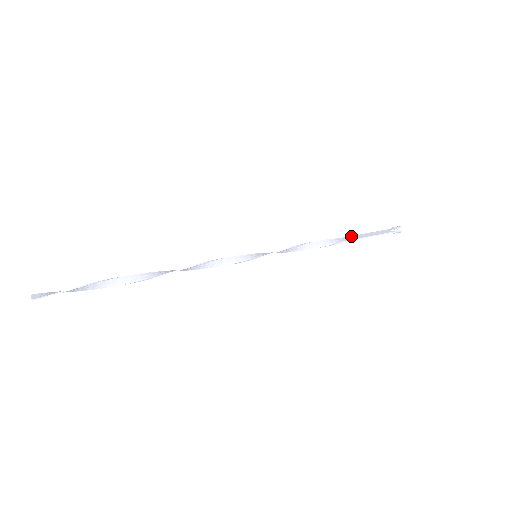
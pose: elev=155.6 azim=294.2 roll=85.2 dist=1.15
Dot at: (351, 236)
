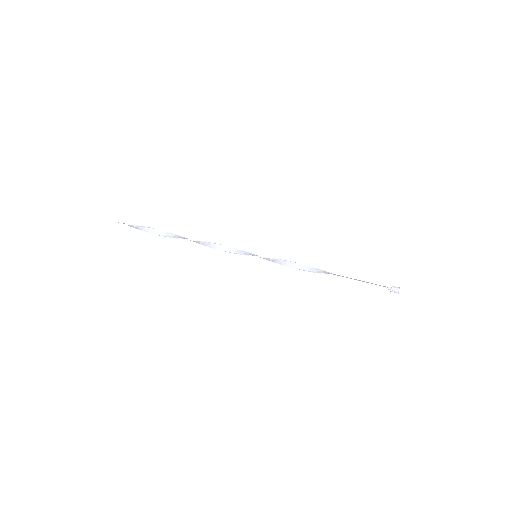
Dot at: occluded
